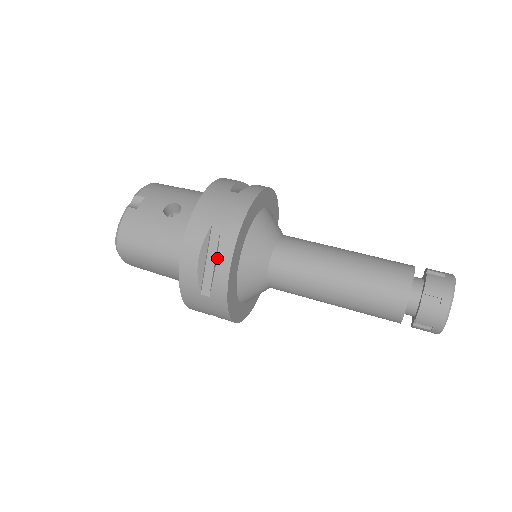
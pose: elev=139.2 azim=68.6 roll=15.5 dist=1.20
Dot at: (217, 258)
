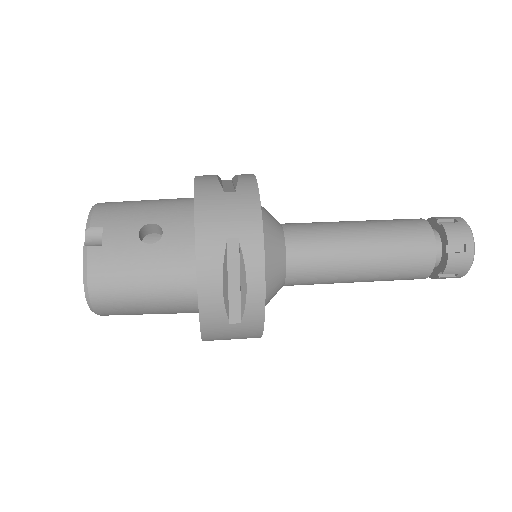
Dot at: (246, 278)
